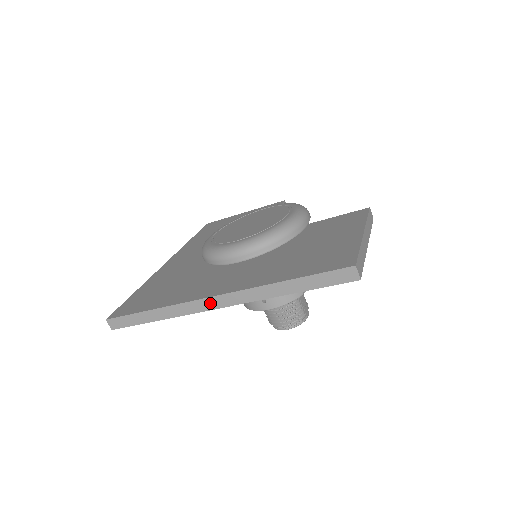
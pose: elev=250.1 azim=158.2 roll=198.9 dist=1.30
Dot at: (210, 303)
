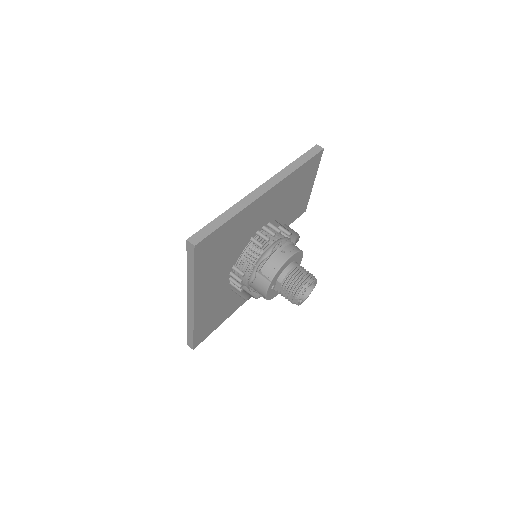
Dot at: (260, 191)
